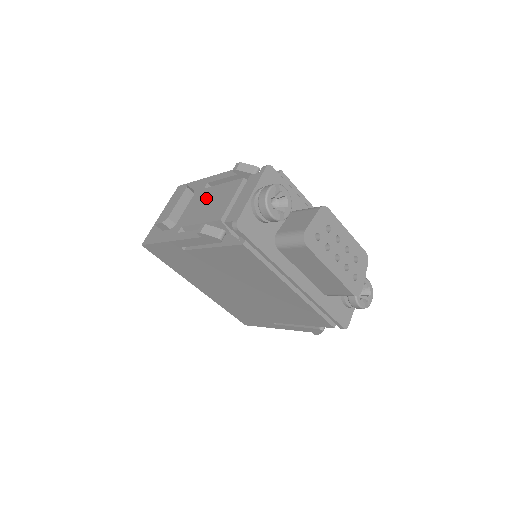
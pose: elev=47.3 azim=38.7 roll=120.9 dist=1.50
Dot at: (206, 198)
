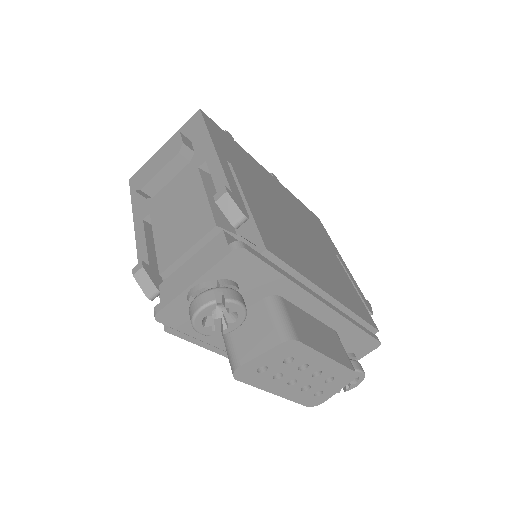
Dot at: (185, 197)
